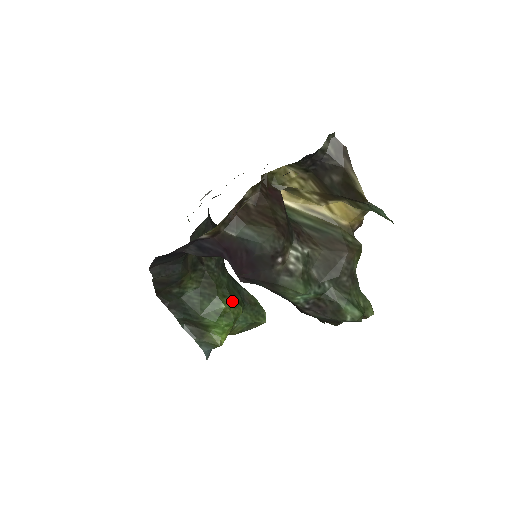
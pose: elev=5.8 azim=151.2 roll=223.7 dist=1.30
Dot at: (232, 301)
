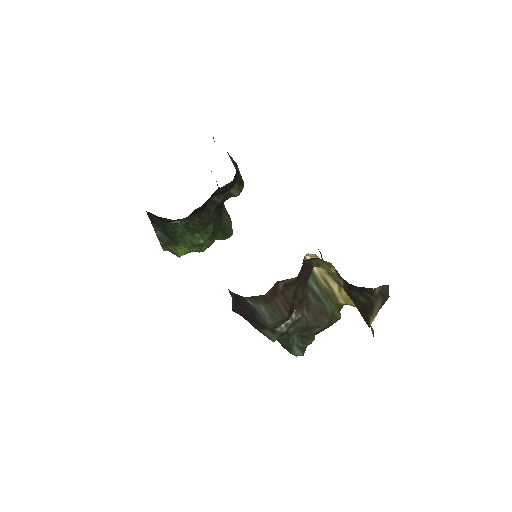
Dot at: (211, 236)
